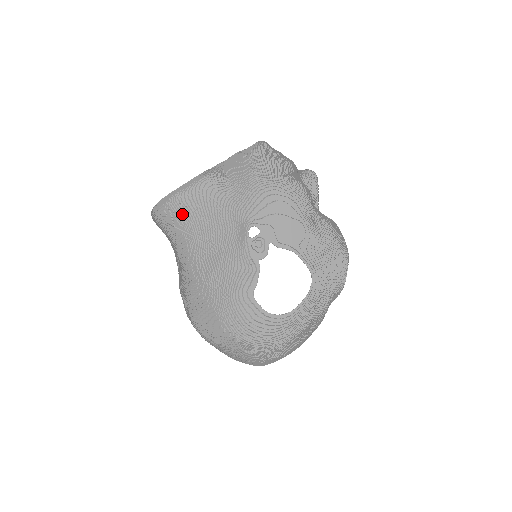
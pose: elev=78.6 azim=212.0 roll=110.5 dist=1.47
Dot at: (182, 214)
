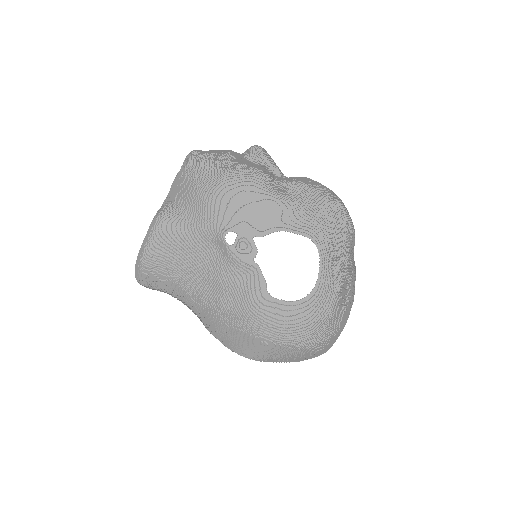
Dot at: (160, 265)
